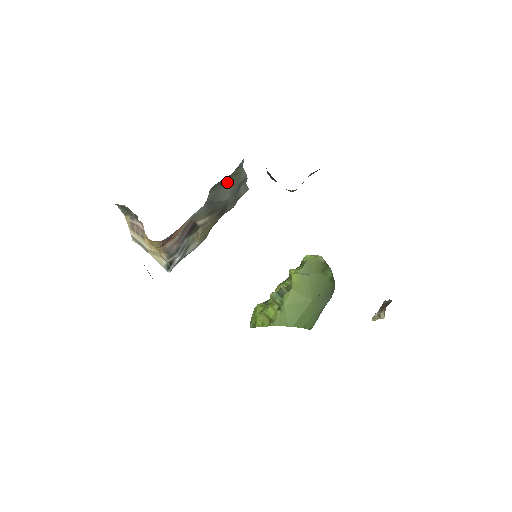
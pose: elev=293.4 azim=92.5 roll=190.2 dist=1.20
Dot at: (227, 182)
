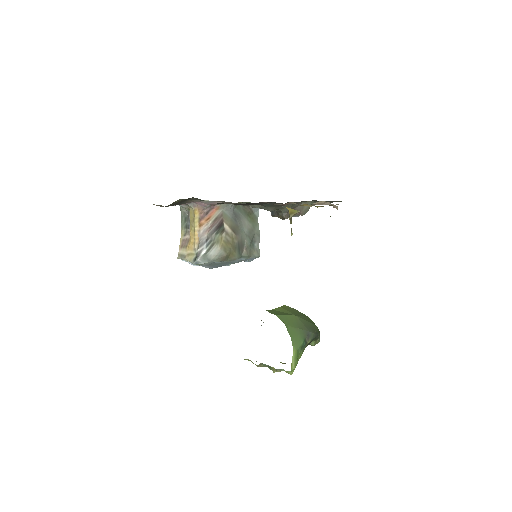
Dot at: (247, 216)
